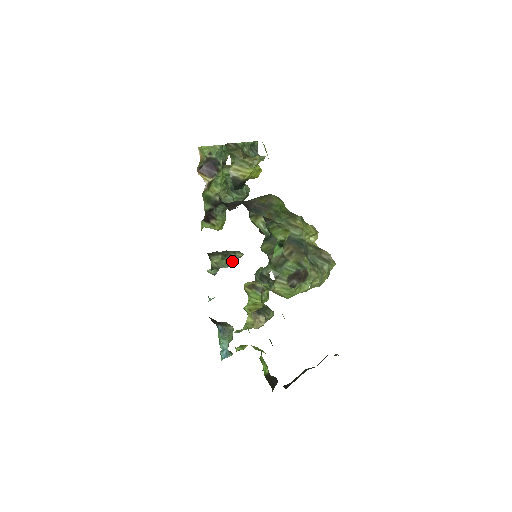
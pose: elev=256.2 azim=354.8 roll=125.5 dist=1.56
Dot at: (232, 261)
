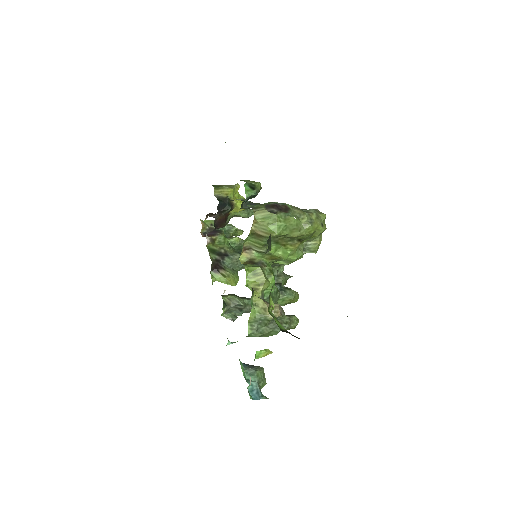
Dot at: (250, 306)
